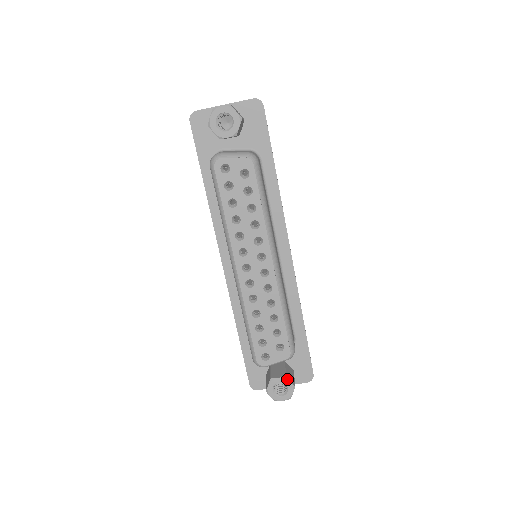
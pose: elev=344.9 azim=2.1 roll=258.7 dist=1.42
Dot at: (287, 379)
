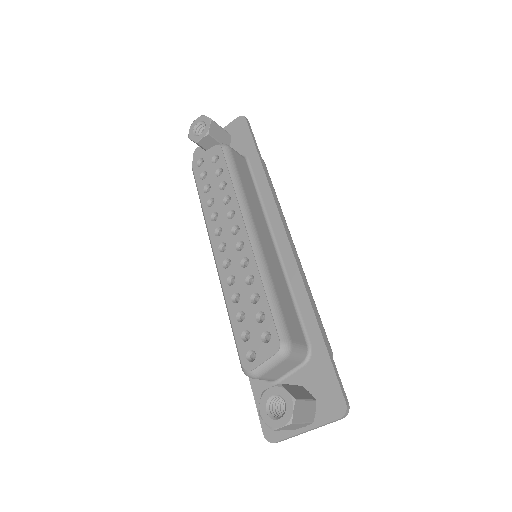
Dot at: (282, 387)
